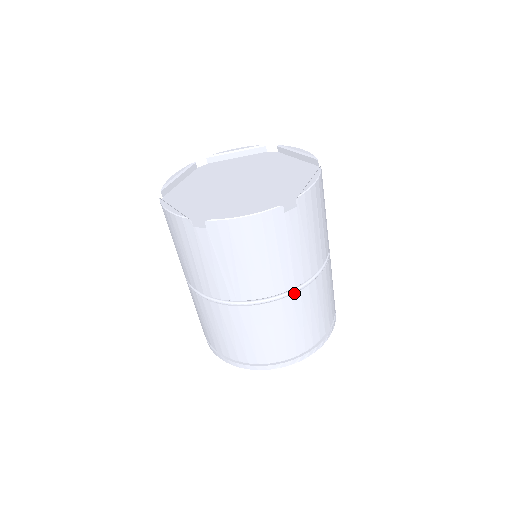
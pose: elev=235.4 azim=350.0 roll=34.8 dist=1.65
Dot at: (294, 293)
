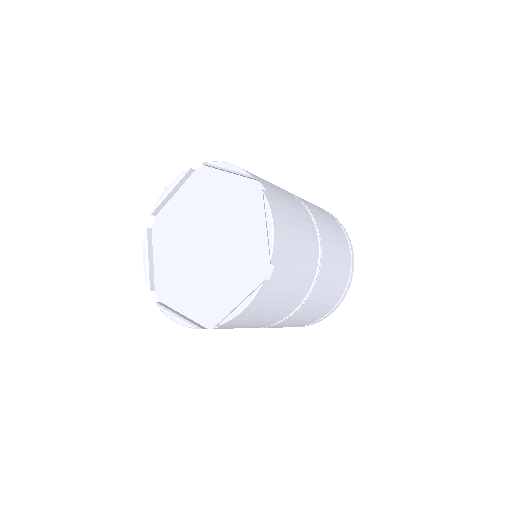
Dot at: occluded
